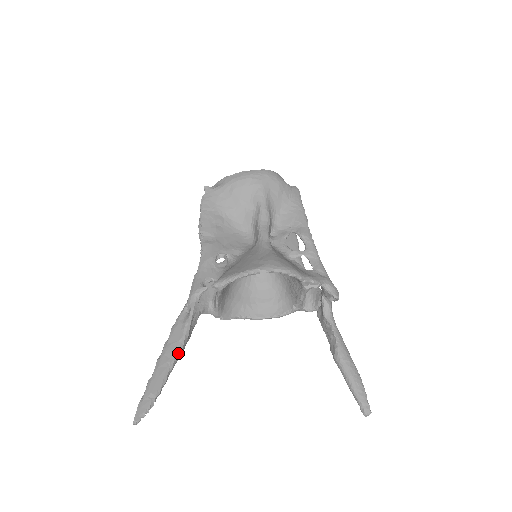
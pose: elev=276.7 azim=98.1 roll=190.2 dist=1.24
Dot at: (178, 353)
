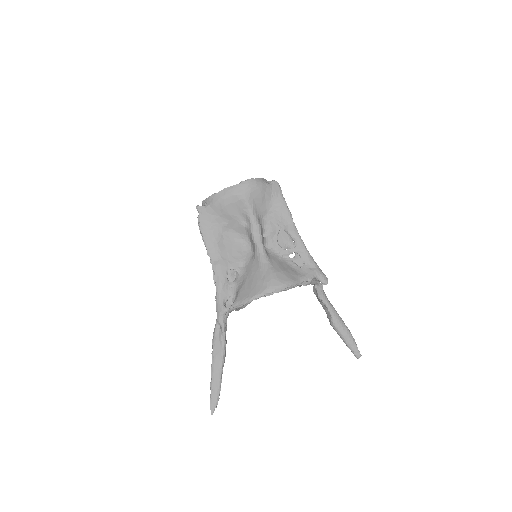
Dot at: (223, 360)
